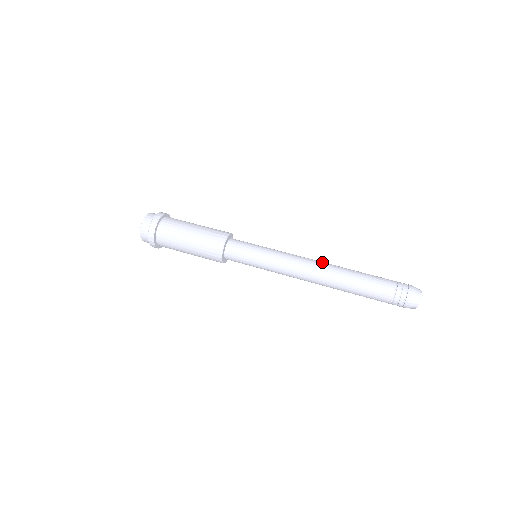
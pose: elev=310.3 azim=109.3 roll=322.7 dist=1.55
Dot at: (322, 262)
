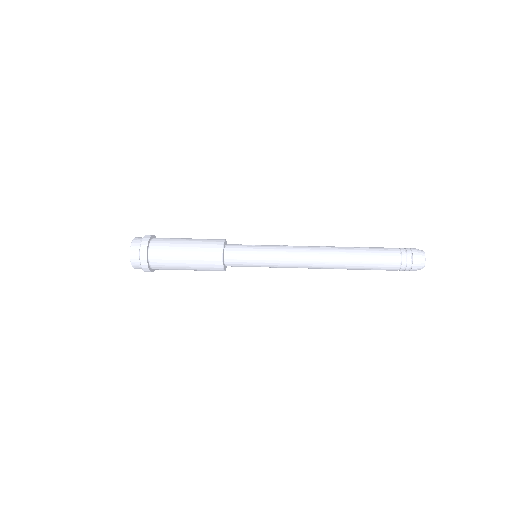
Dot at: (323, 247)
